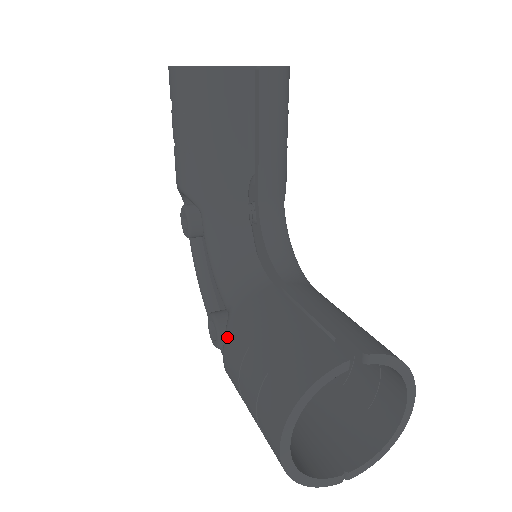
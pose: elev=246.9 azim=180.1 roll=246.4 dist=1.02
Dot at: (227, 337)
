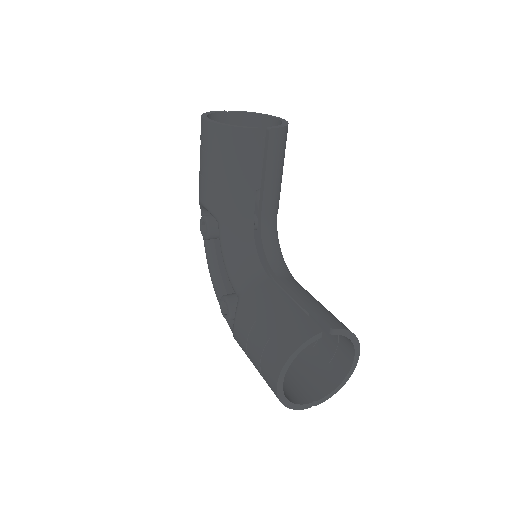
Dot at: (238, 314)
